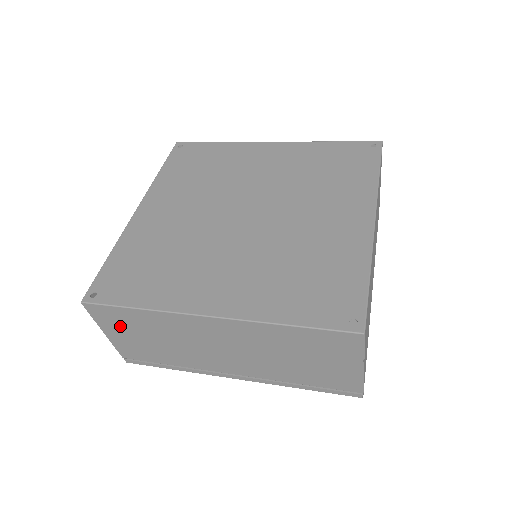
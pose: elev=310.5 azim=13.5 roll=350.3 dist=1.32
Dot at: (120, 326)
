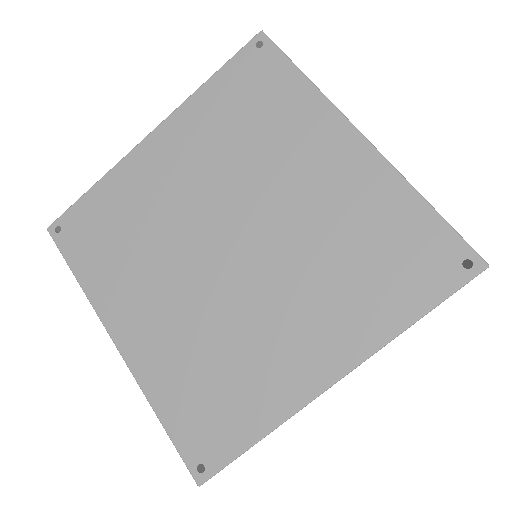
Dot at: occluded
